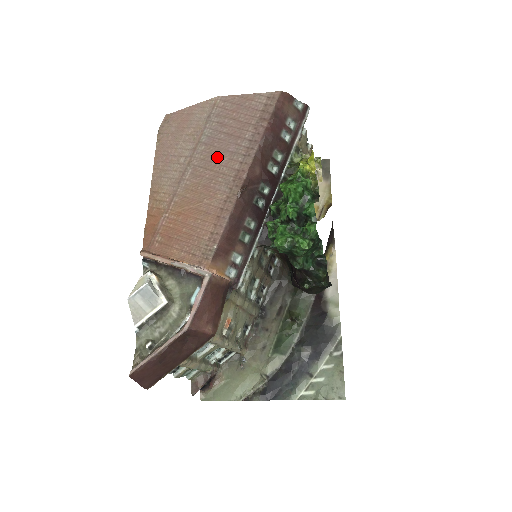
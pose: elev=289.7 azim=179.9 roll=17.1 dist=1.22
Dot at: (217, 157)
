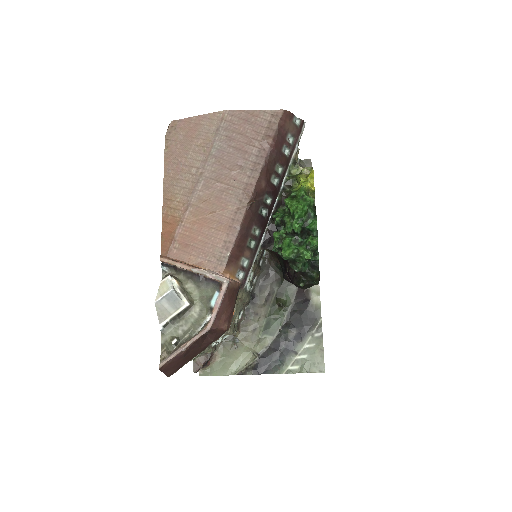
Dot at: (227, 170)
